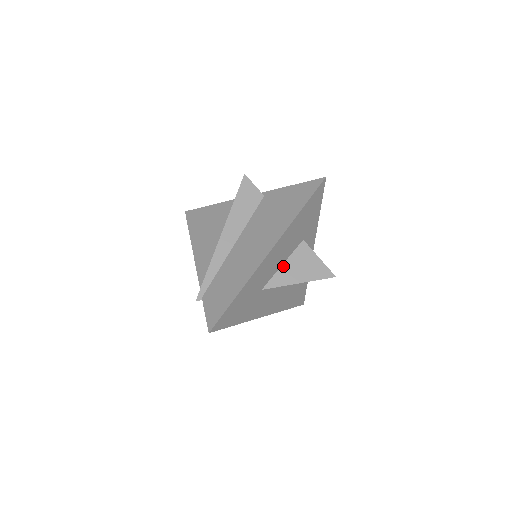
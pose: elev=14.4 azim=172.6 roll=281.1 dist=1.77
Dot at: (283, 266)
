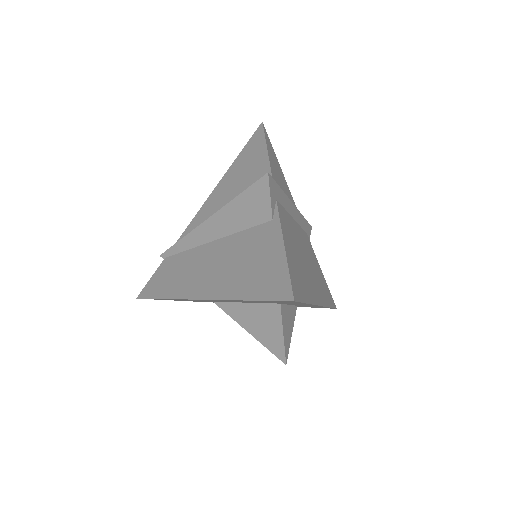
Dot at: (243, 304)
